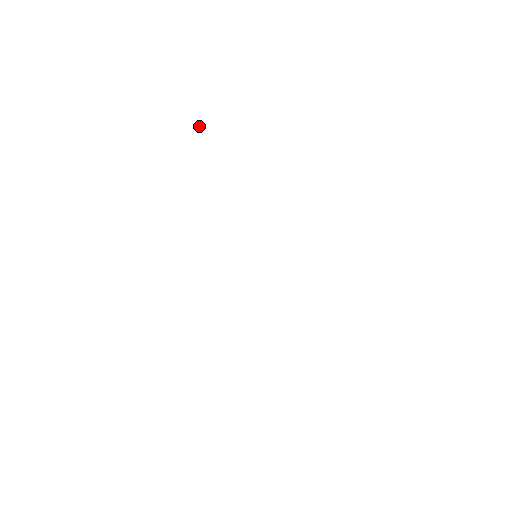
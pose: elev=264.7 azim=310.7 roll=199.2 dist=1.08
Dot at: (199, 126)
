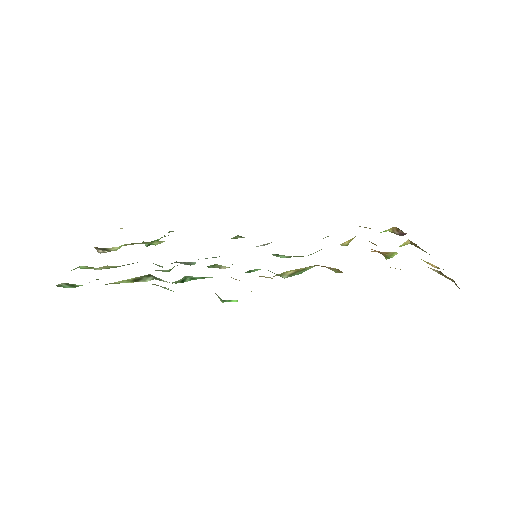
Dot at: occluded
